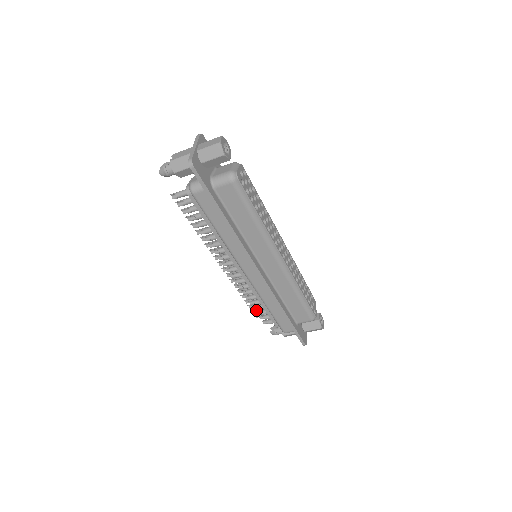
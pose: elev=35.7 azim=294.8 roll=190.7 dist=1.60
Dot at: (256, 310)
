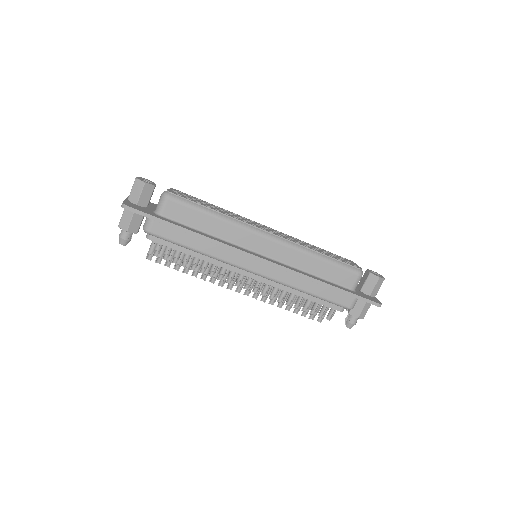
Dot at: (311, 313)
